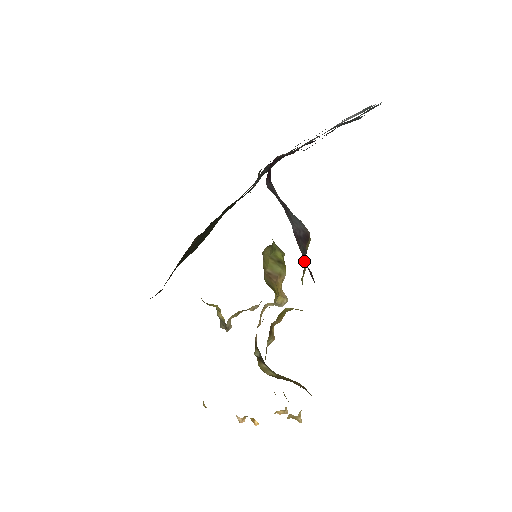
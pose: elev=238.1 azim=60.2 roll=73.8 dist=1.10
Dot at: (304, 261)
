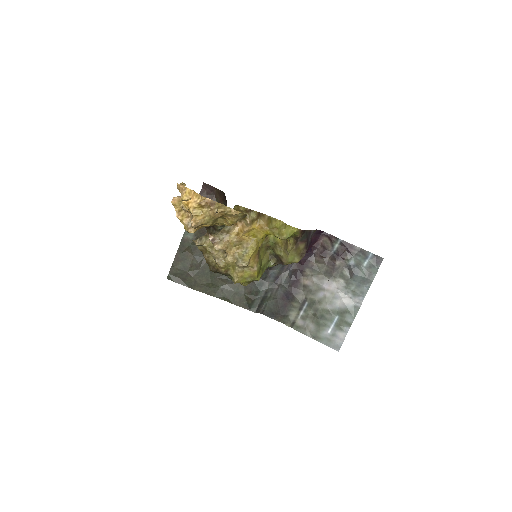
Dot at: (306, 231)
